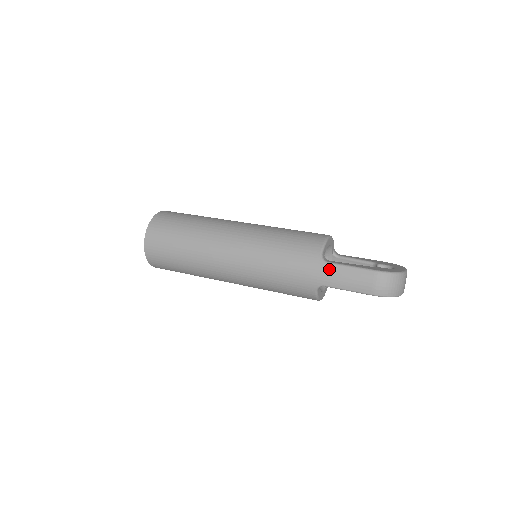
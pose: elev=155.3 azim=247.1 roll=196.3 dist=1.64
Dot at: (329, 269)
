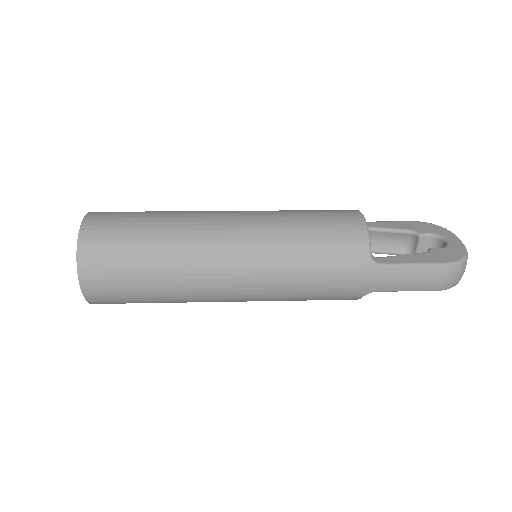
Dot at: (385, 273)
